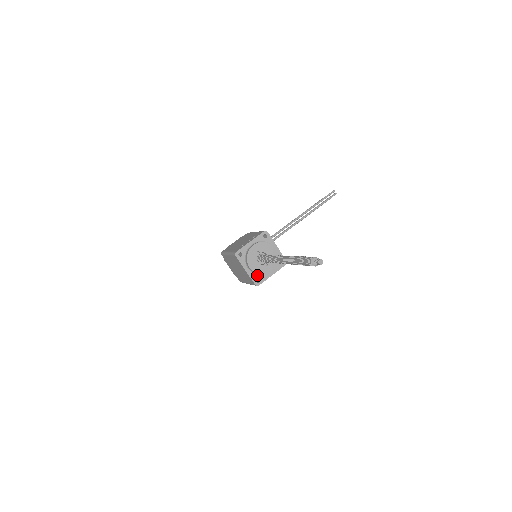
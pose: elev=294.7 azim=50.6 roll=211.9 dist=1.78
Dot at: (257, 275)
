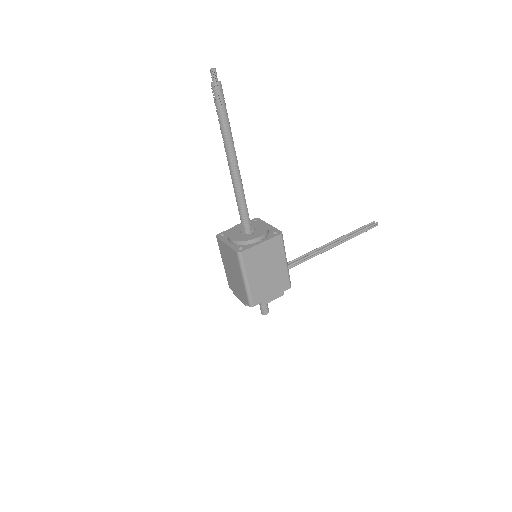
Dot at: (240, 245)
